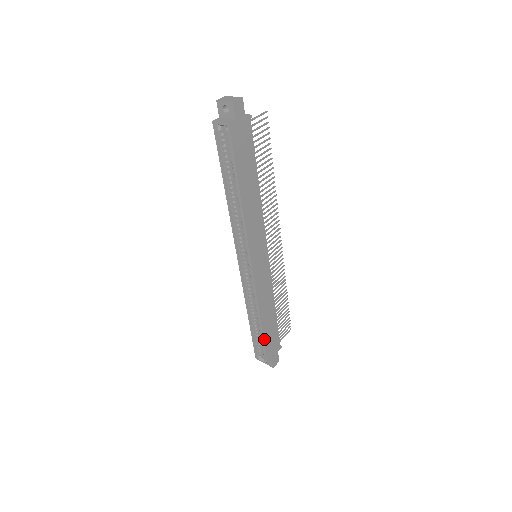
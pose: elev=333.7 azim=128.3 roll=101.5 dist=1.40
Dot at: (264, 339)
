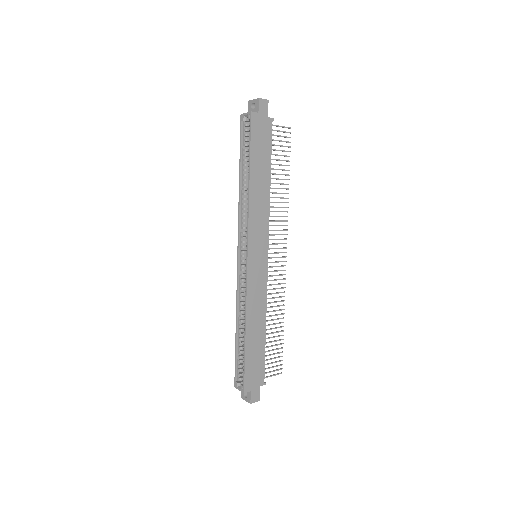
Dot at: (246, 354)
